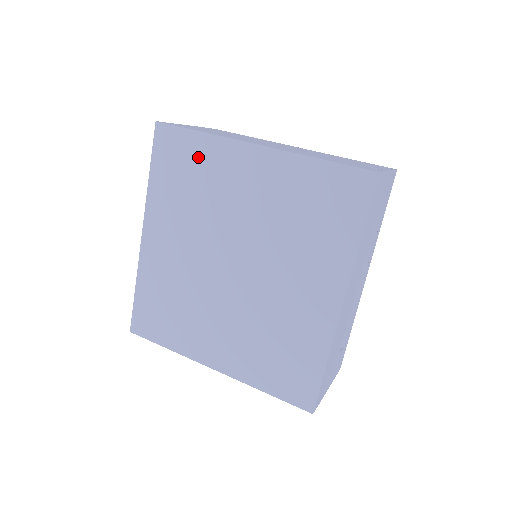
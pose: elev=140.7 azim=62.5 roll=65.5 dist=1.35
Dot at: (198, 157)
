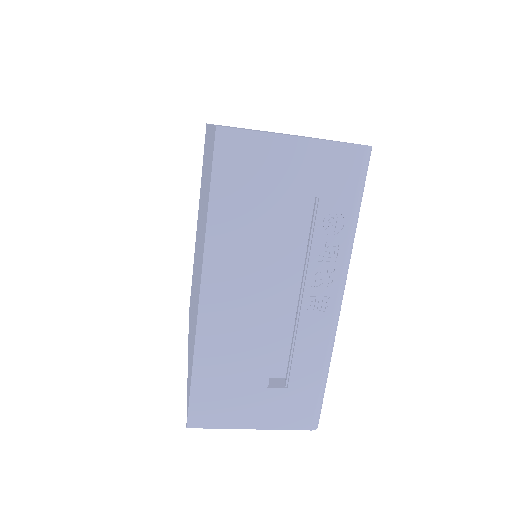
Dot at: occluded
